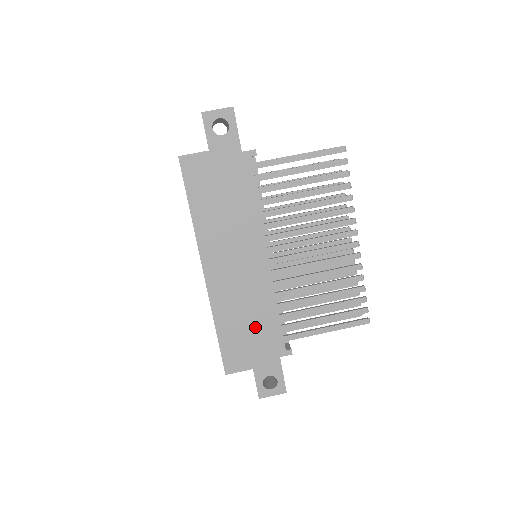
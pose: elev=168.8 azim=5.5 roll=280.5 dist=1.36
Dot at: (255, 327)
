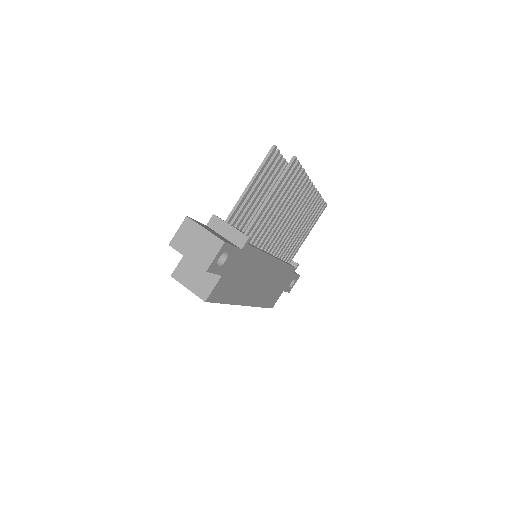
Dot at: (279, 282)
